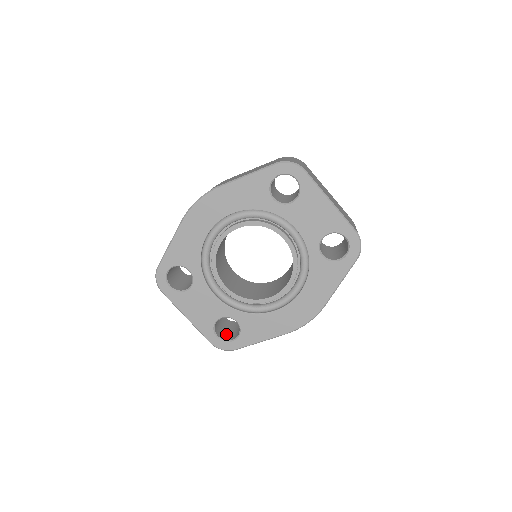
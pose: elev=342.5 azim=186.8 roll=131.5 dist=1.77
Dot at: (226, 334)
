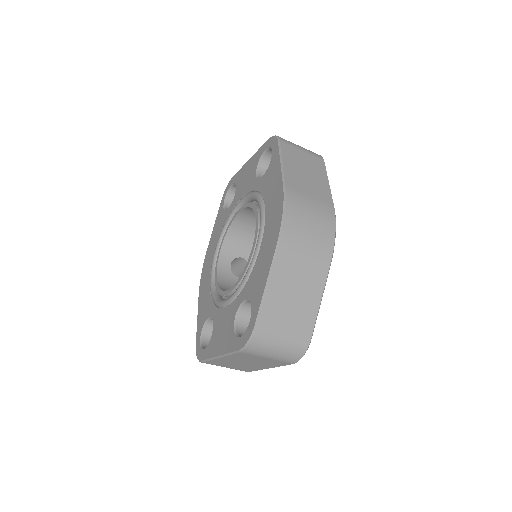
Dot at: occluded
